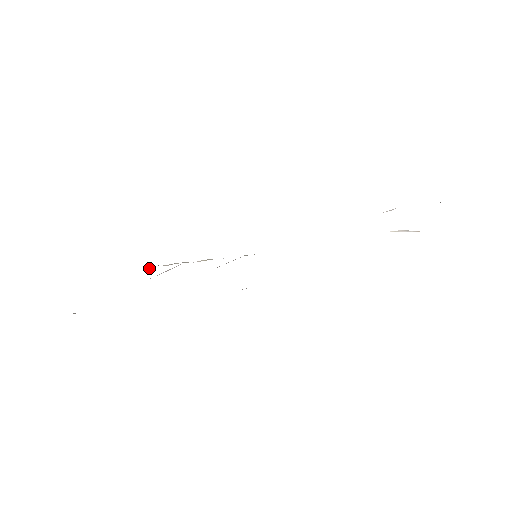
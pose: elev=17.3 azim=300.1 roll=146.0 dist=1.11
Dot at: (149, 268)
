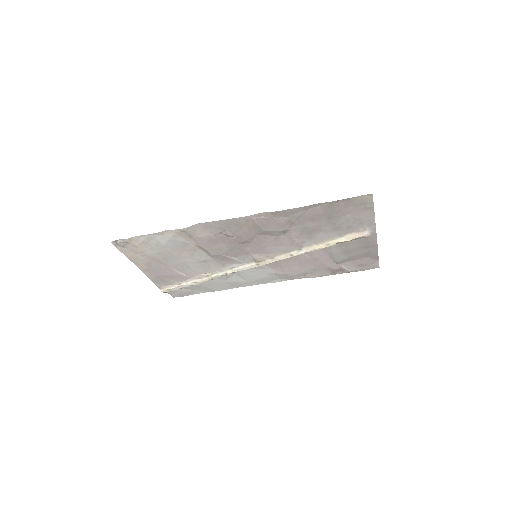
Dot at: (158, 285)
